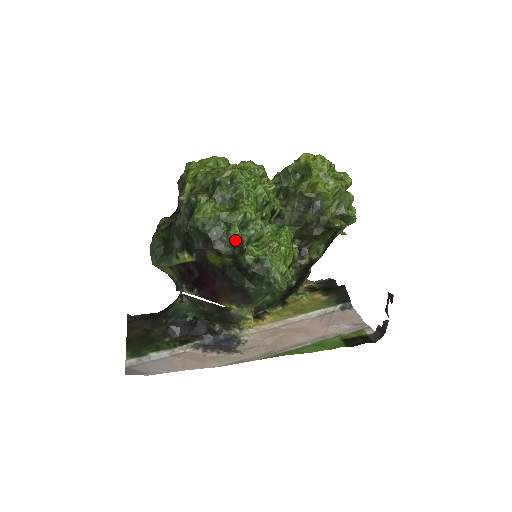
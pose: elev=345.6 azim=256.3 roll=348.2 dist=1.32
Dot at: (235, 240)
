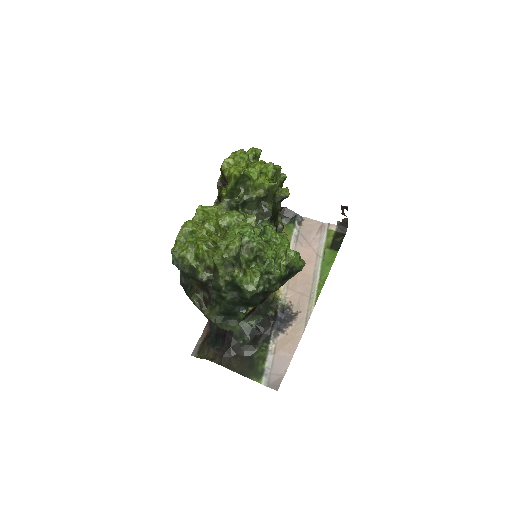
Dot at: (280, 277)
